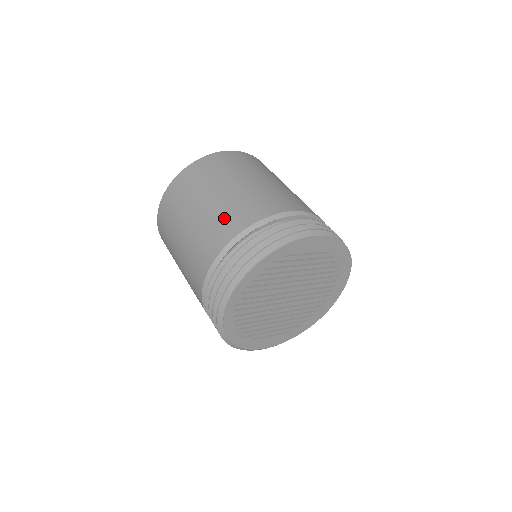
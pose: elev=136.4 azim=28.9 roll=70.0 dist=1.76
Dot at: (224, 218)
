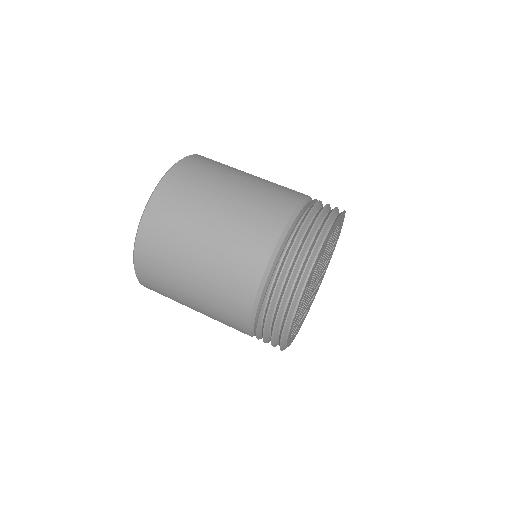
Dot at: (229, 279)
